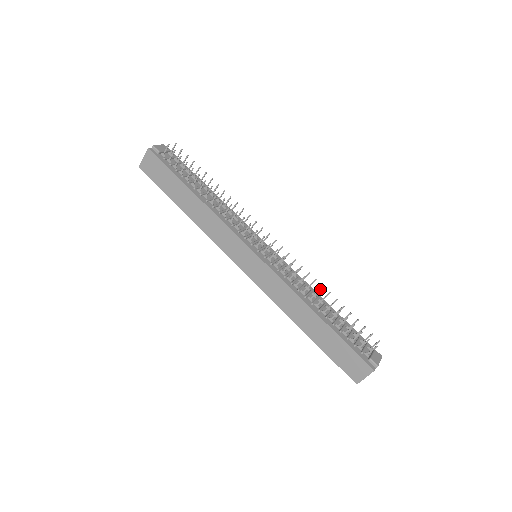
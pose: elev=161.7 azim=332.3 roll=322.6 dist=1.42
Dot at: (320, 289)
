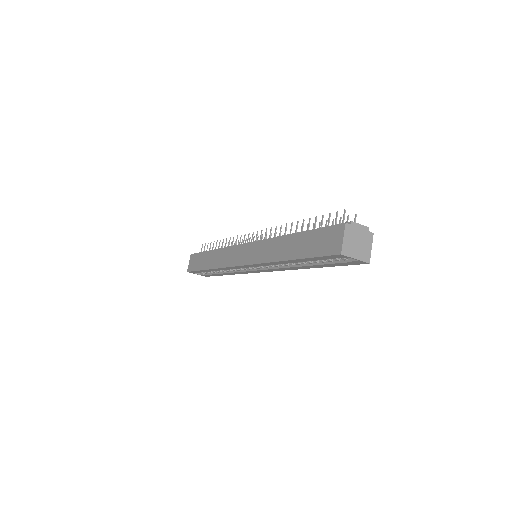
Dot at: occluded
